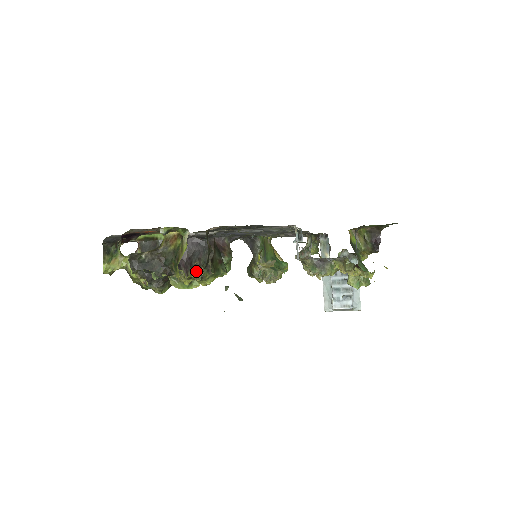
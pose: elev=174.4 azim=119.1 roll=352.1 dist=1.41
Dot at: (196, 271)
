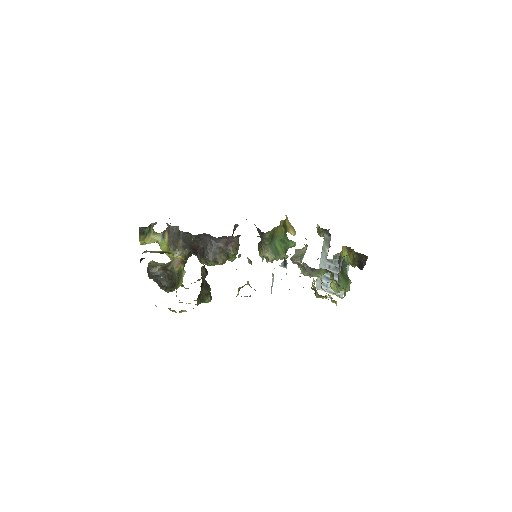
Dot at: (206, 261)
